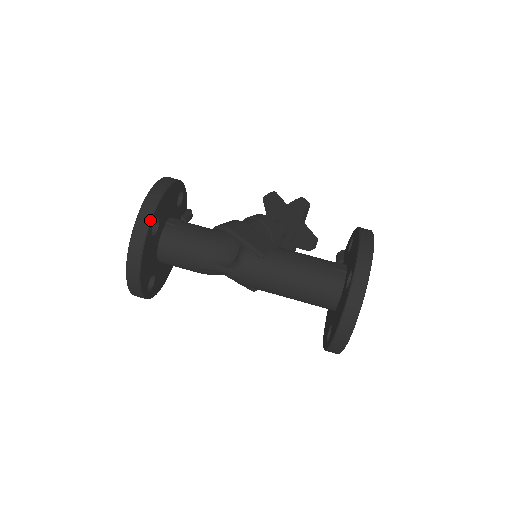
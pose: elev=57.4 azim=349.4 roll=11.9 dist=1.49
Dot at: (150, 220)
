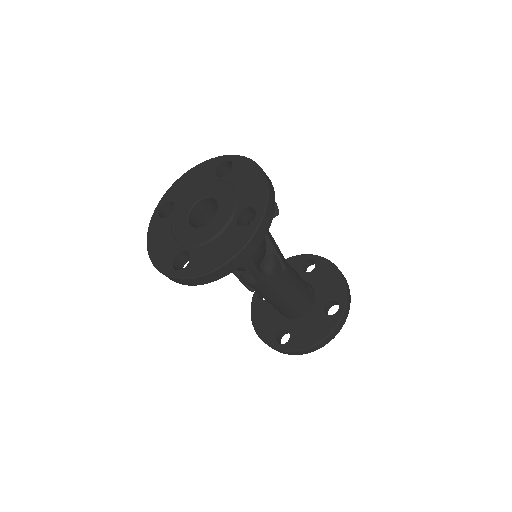
Dot at: occluded
